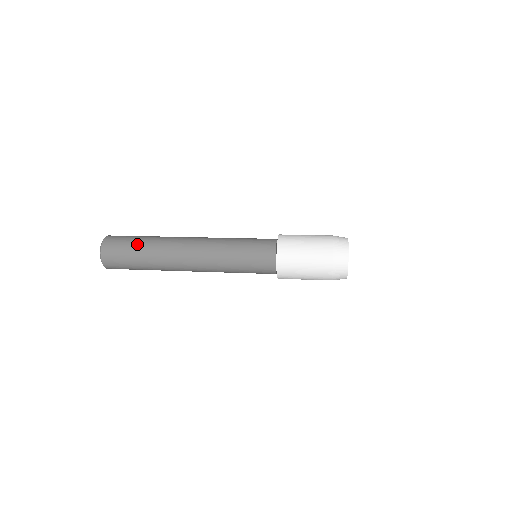
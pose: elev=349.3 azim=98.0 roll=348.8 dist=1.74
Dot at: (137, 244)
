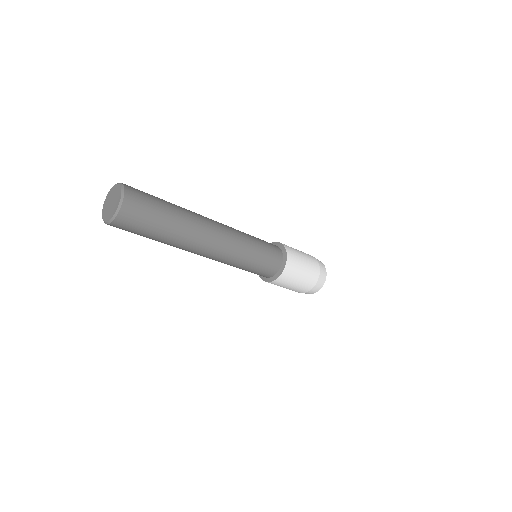
Dot at: occluded
